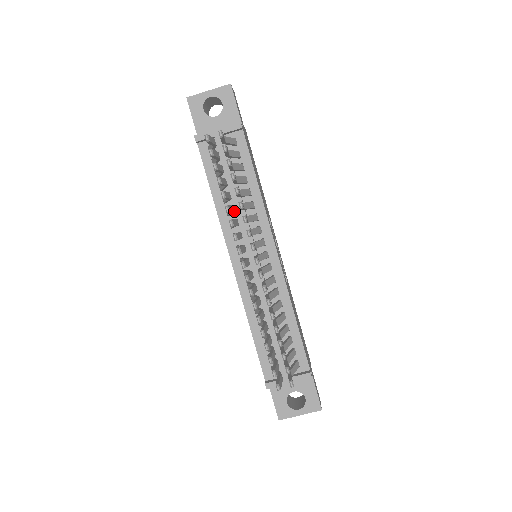
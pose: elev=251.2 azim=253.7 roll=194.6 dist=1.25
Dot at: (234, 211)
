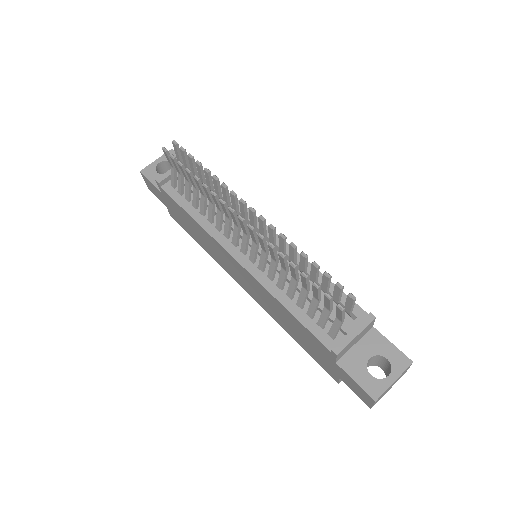
Dot at: occluded
